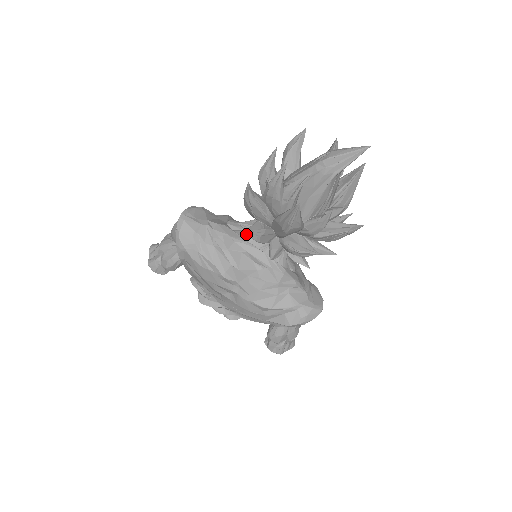
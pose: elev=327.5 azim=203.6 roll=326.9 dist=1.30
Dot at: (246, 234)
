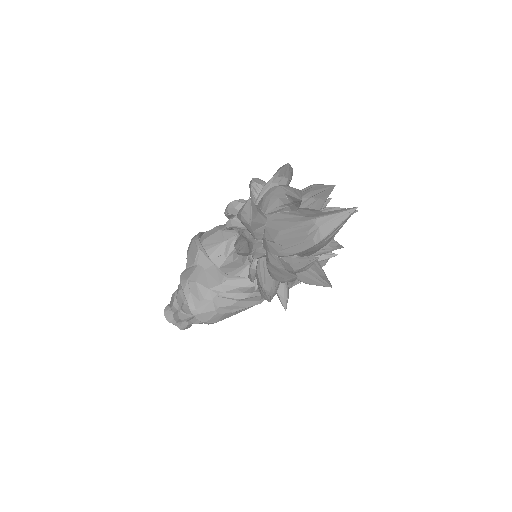
Dot at: occluded
